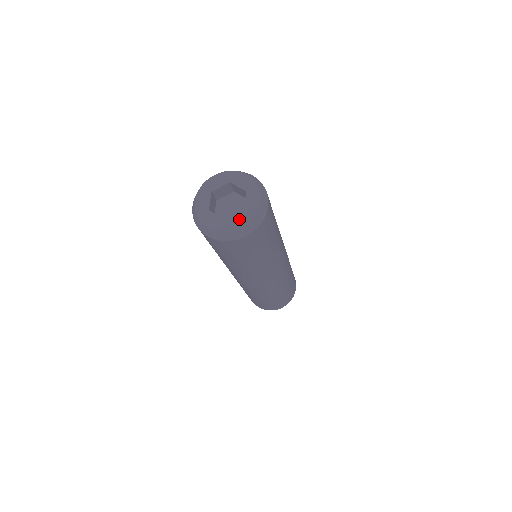
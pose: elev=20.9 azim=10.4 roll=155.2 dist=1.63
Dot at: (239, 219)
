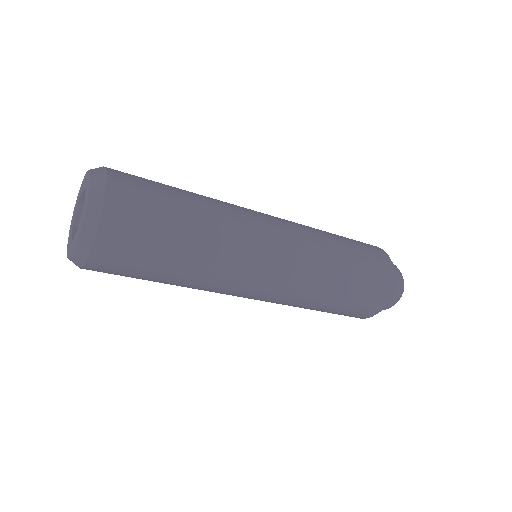
Dot at: (83, 213)
